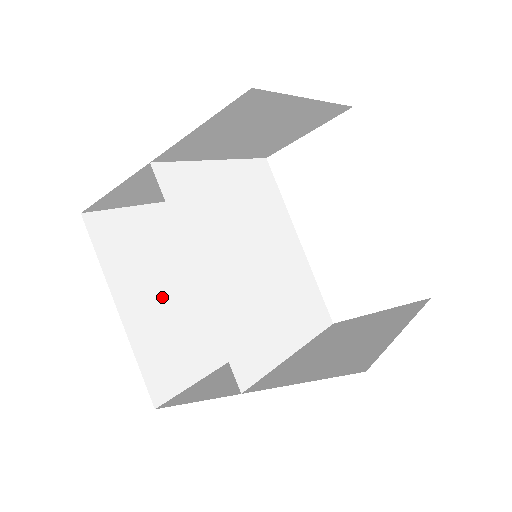
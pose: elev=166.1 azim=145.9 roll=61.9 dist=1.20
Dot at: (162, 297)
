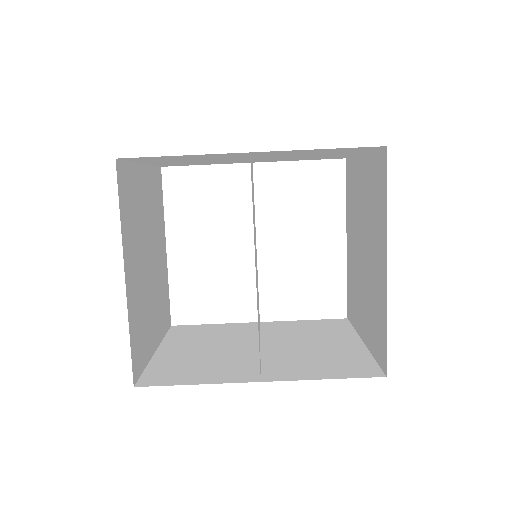
Dot at: (142, 268)
